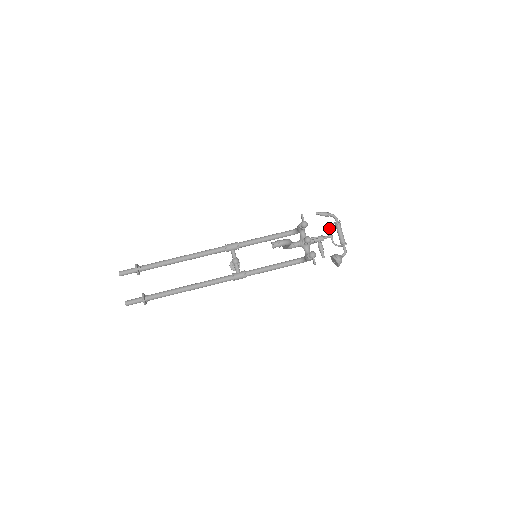
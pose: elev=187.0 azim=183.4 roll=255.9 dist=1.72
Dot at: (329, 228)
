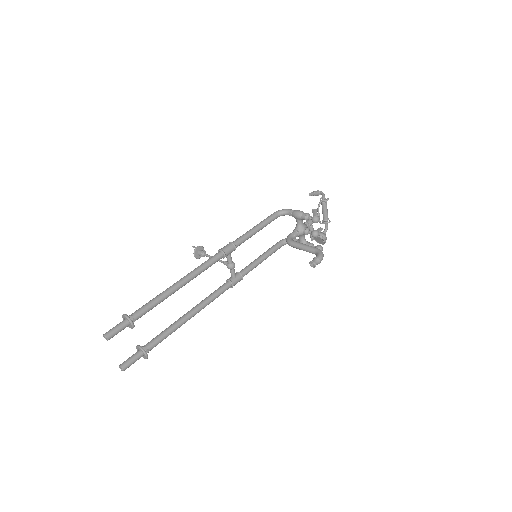
Dot at: (318, 208)
